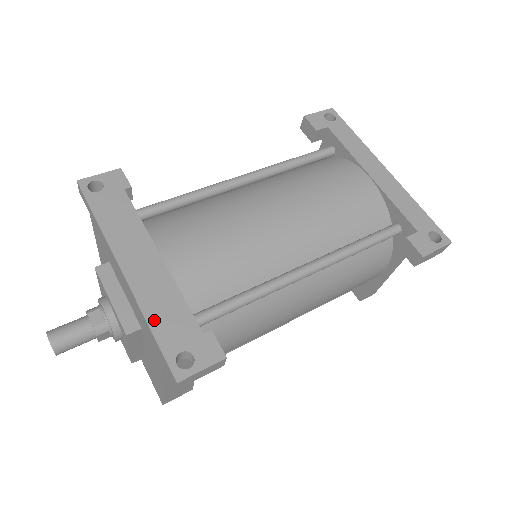
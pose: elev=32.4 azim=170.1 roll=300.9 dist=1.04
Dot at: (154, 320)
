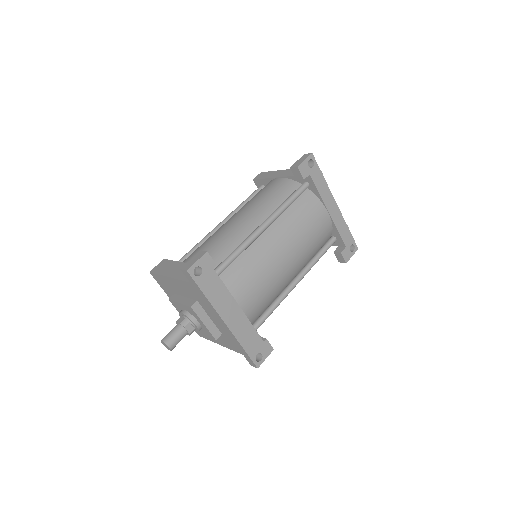
Dot at: (244, 344)
